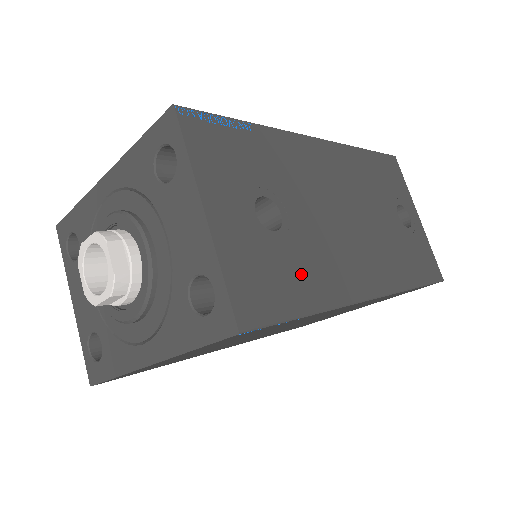
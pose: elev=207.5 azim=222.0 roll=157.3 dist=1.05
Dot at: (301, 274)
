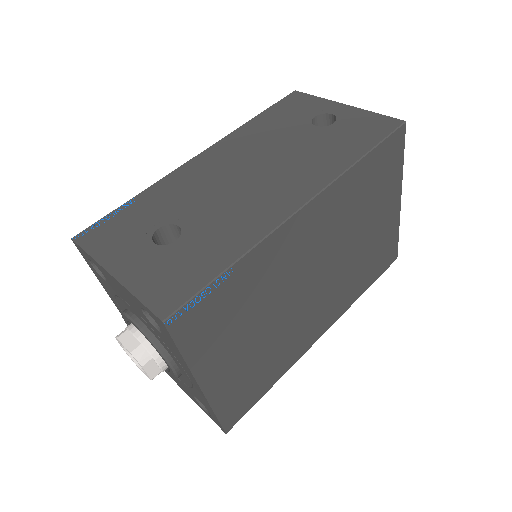
Dot at: (211, 247)
